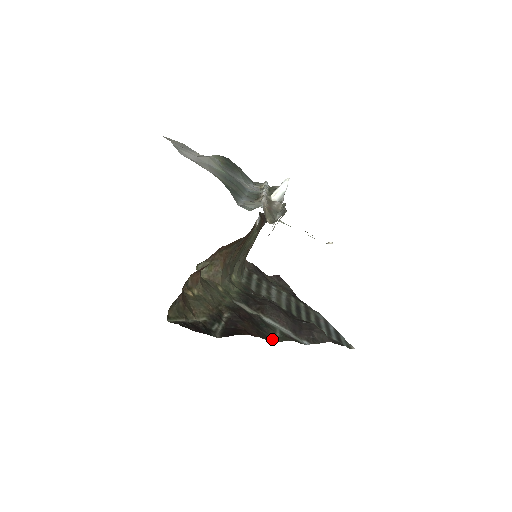
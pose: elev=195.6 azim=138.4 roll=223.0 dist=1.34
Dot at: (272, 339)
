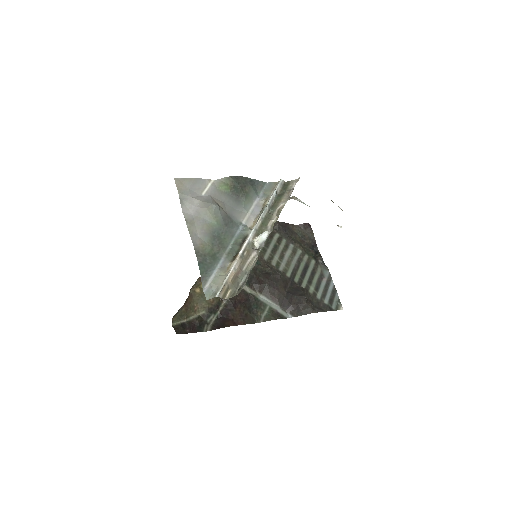
Dot at: (256, 321)
